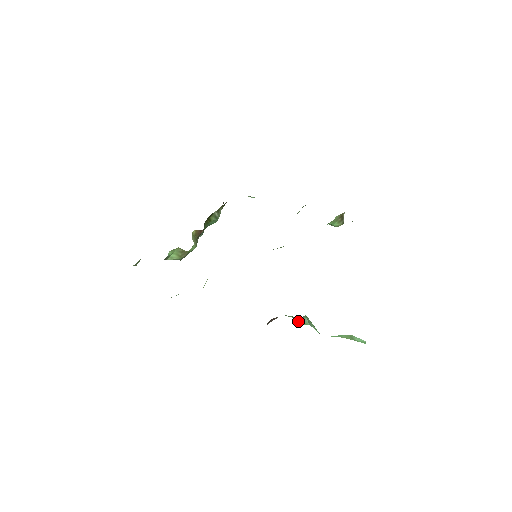
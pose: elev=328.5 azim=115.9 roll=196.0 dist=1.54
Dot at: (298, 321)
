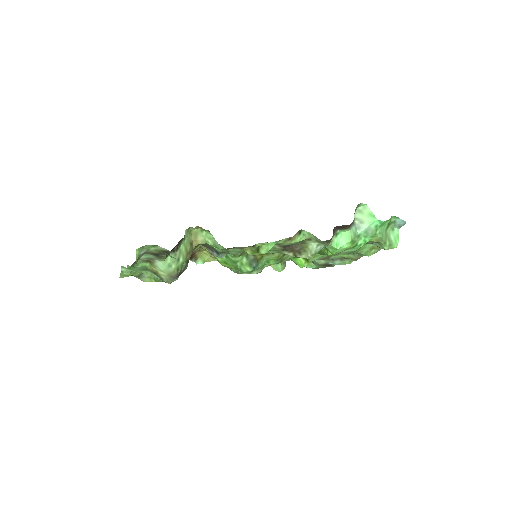
Dot at: (353, 221)
